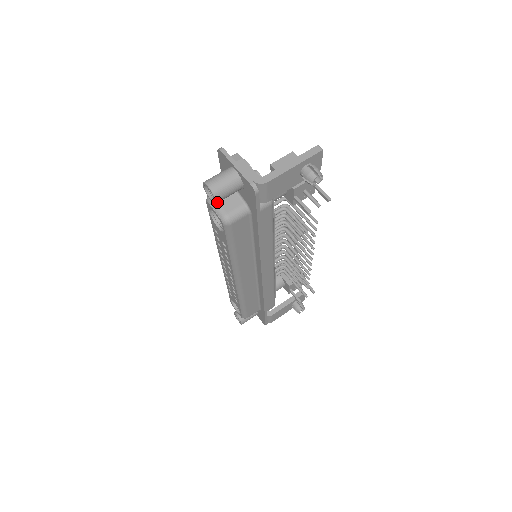
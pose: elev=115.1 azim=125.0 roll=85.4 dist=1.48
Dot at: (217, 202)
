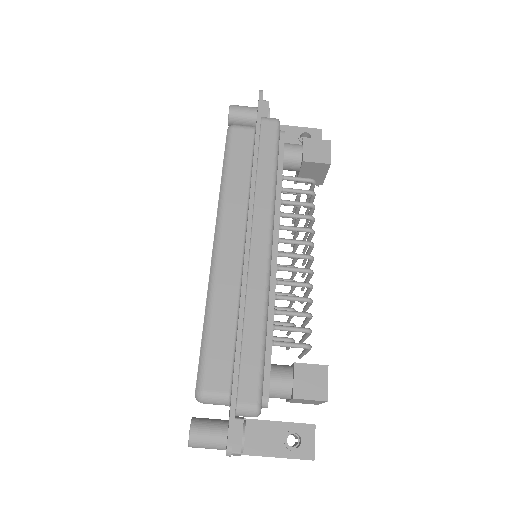
Dot at: occluded
